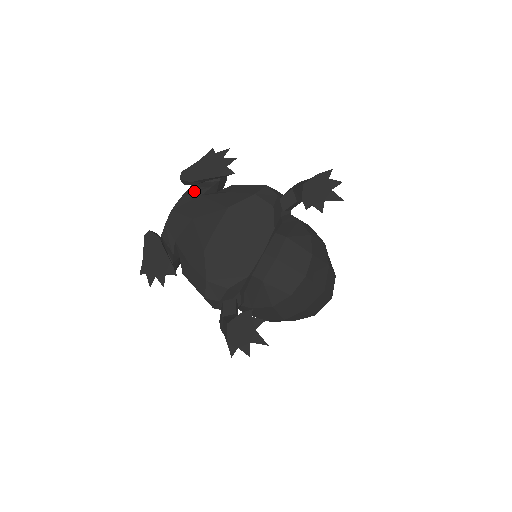
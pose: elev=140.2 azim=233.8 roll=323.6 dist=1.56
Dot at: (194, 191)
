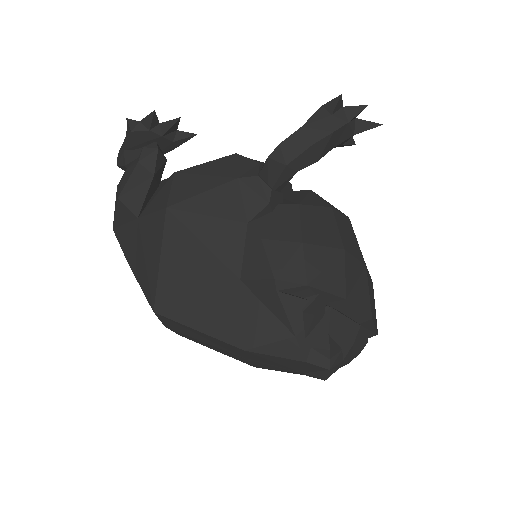
Dot at: occluded
